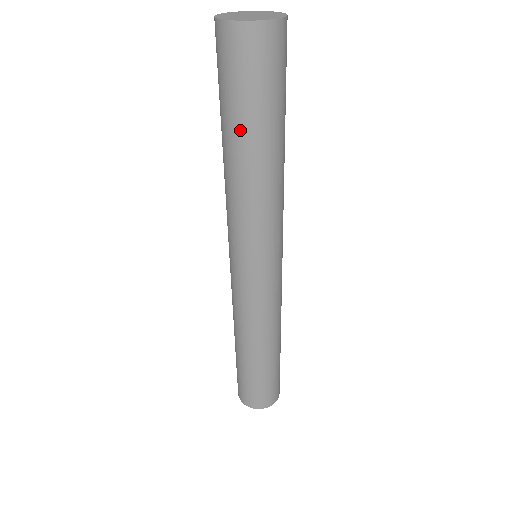
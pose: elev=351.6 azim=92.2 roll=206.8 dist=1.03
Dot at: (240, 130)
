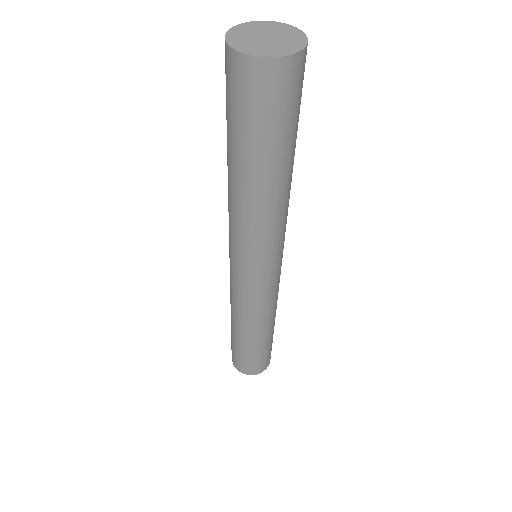
Dot at: (245, 158)
